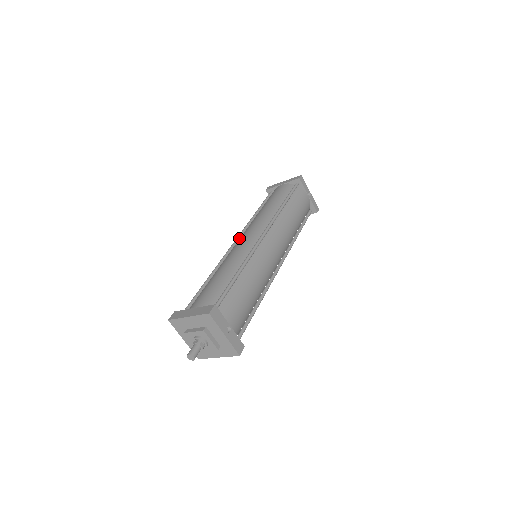
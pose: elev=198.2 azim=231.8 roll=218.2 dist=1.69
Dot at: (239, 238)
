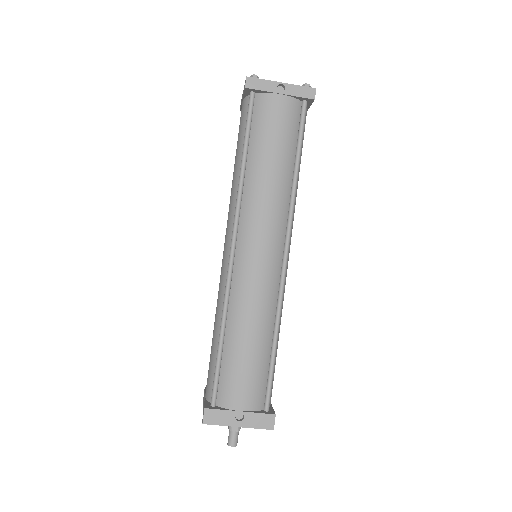
Dot at: occluded
